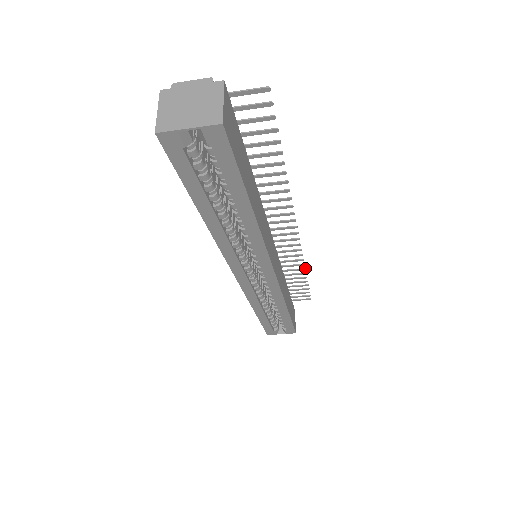
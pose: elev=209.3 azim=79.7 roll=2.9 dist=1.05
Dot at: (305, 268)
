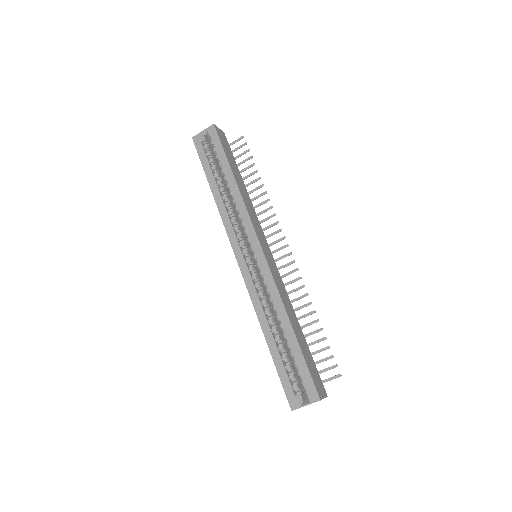
Dot at: (311, 302)
